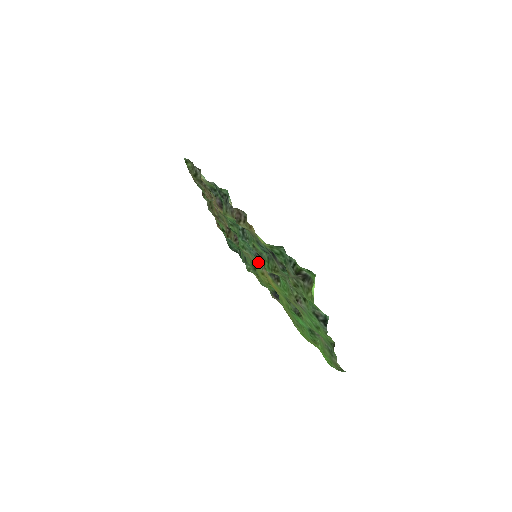
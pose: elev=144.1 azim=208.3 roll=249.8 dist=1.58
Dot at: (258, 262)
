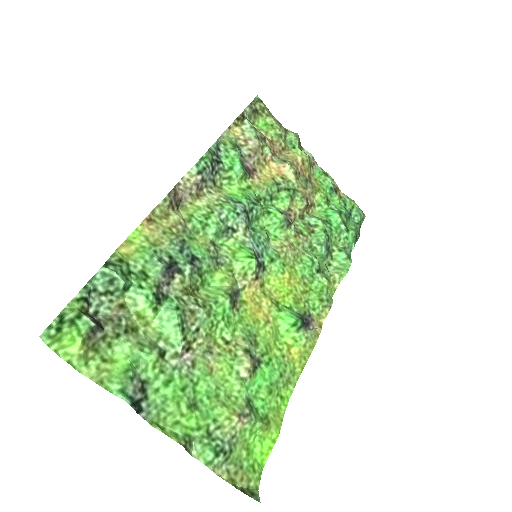
Dot at: (264, 265)
